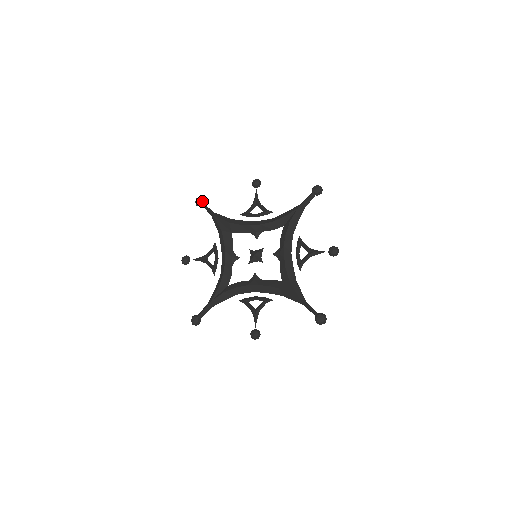
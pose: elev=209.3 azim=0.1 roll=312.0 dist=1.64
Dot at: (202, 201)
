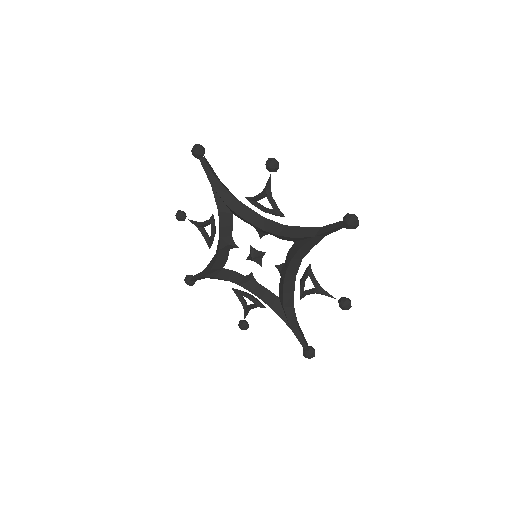
Dot at: (200, 155)
